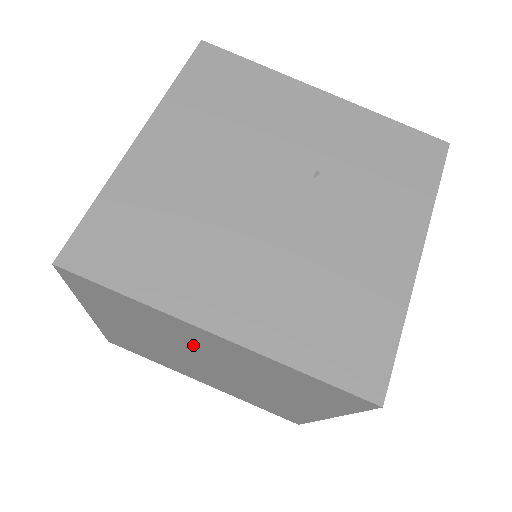
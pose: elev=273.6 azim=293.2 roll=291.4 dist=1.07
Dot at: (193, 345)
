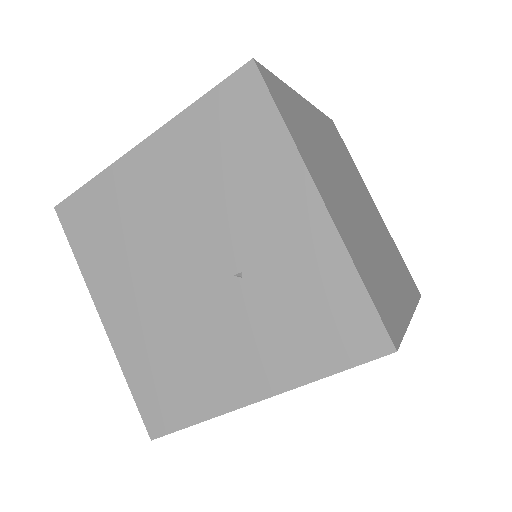
Dot at: occluded
